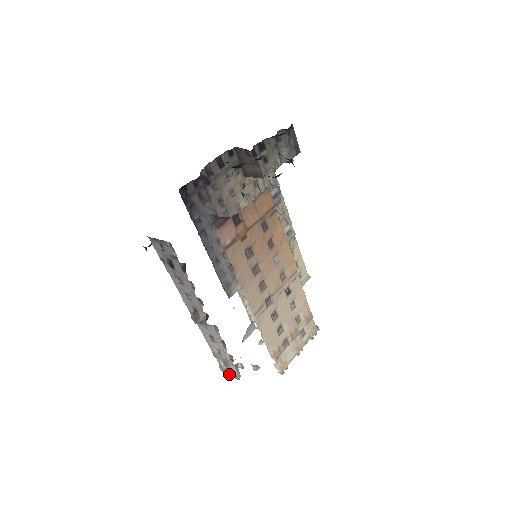
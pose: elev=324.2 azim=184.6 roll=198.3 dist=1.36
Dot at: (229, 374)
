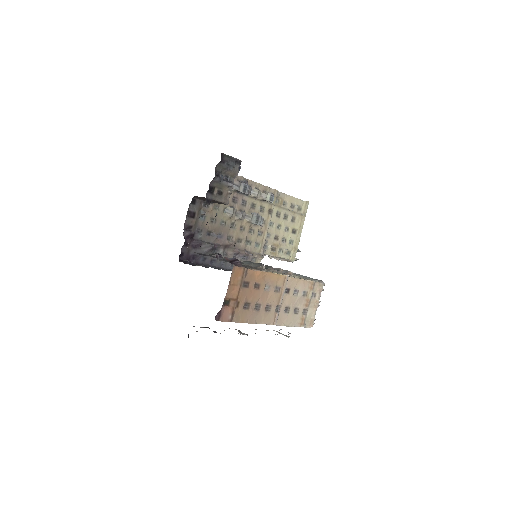
Dot at: (282, 334)
